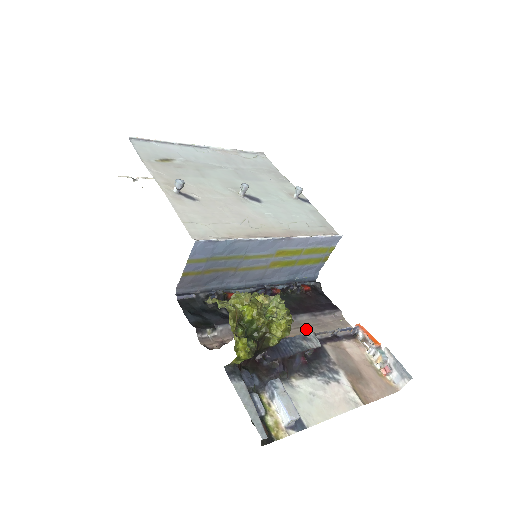
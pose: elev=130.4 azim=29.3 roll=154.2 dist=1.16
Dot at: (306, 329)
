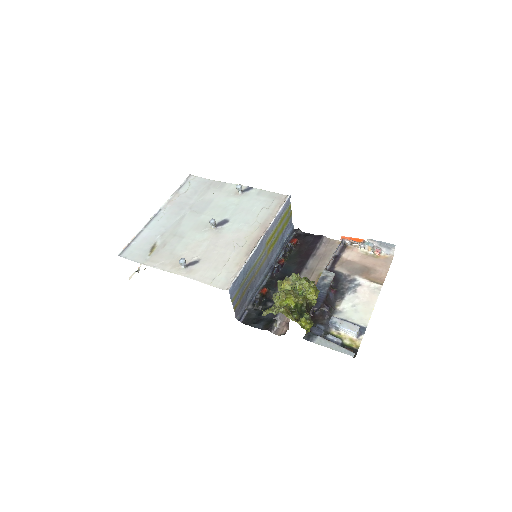
Dot at: (317, 269)
